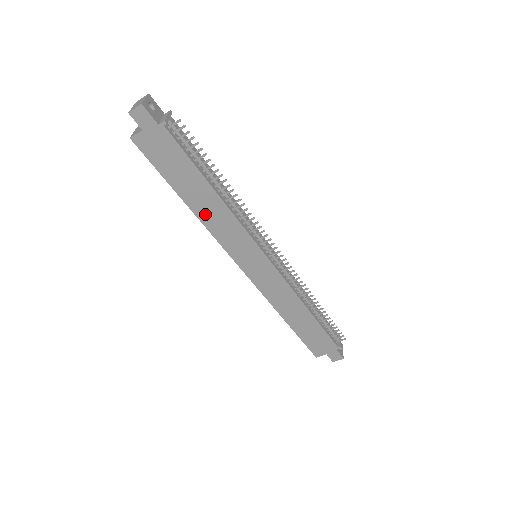
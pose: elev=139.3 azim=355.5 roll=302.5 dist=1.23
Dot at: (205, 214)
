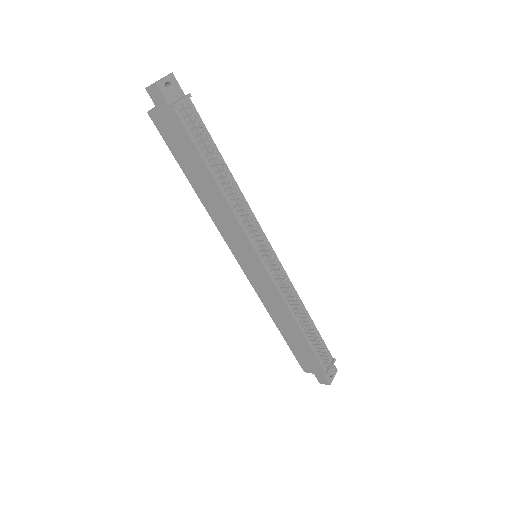
Dot at: (208, 202)
